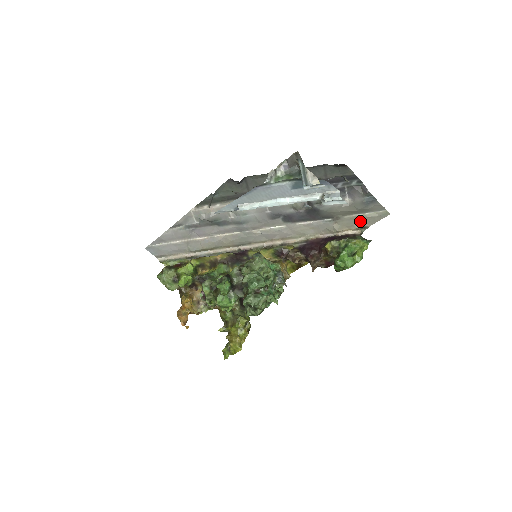
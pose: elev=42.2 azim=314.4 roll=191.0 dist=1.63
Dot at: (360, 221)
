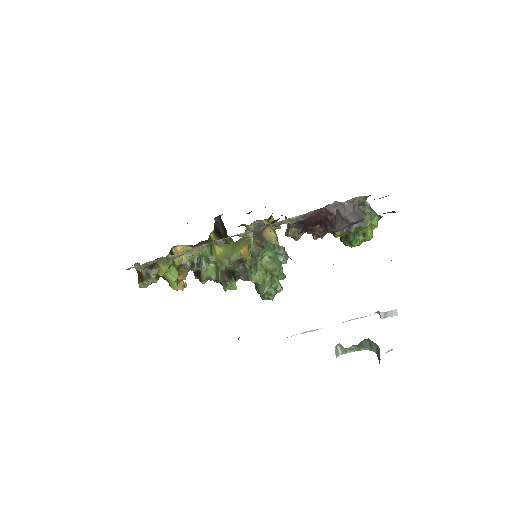
Dot at: occluded
